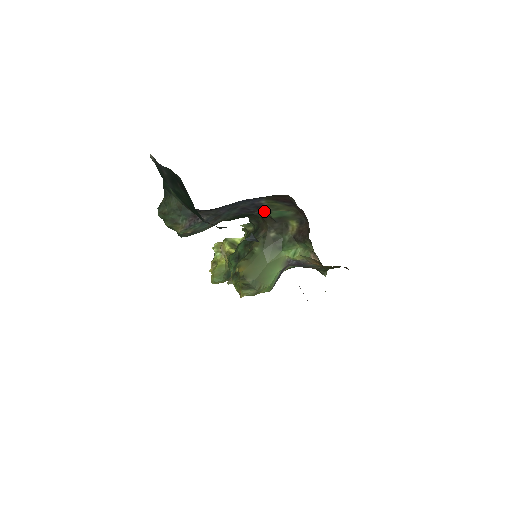
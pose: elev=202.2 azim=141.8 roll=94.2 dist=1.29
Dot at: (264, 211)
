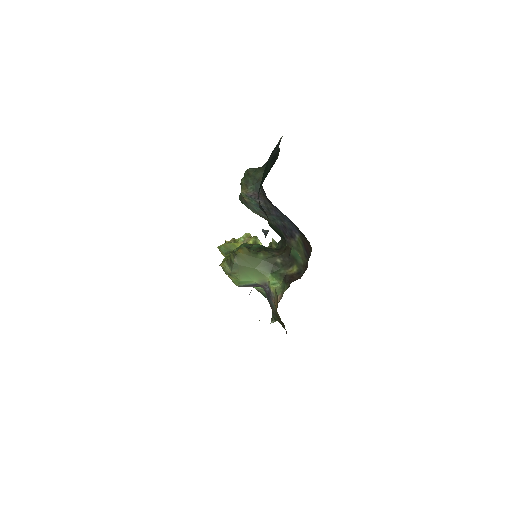
Dot at: (292, 243)
